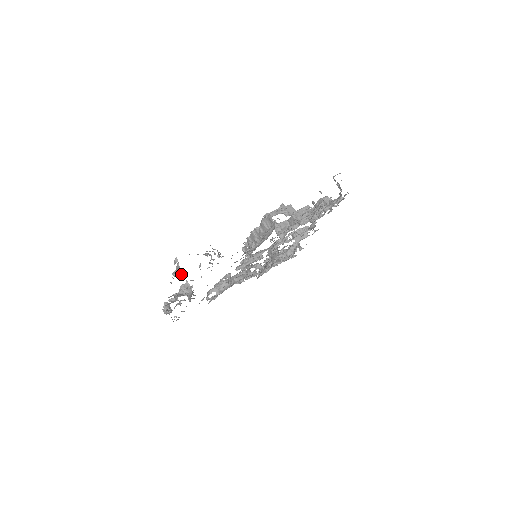
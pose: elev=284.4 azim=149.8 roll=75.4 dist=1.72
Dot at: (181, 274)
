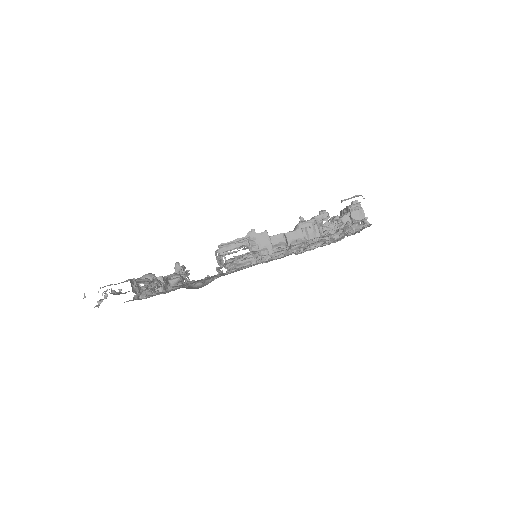
Dot at: (99, 305)
